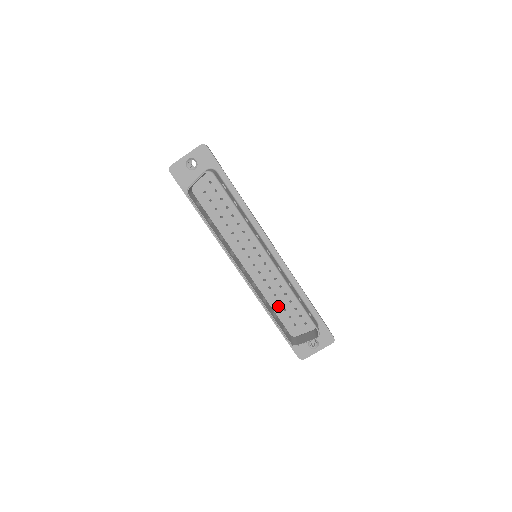
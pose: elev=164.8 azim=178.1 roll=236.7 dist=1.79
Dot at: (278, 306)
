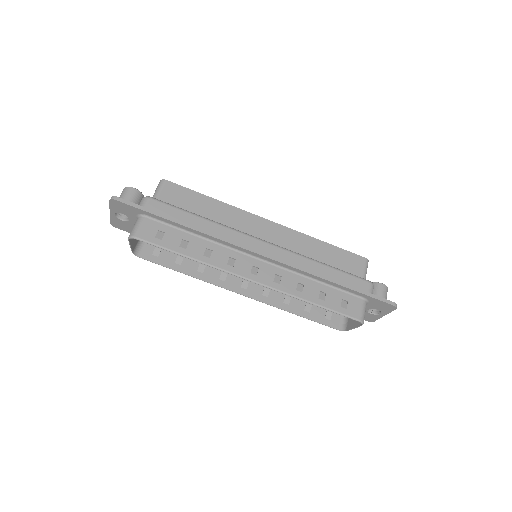
Dot at: occluded
